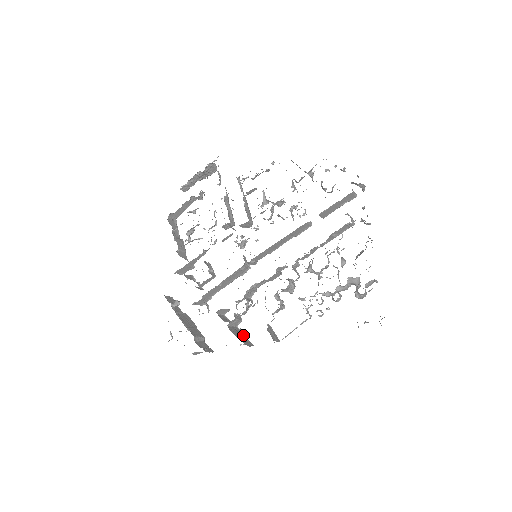
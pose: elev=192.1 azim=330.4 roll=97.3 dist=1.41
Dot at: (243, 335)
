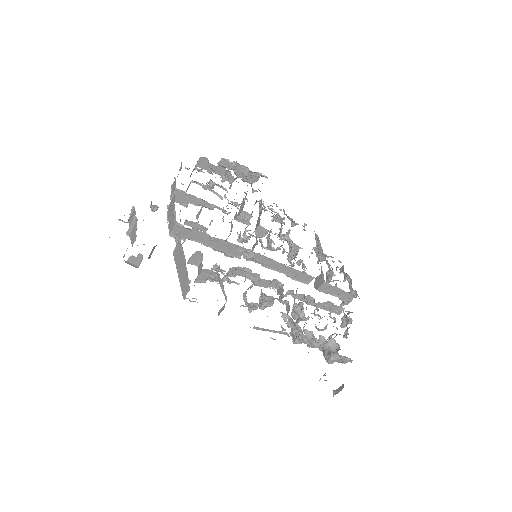
Dot at: occluded
